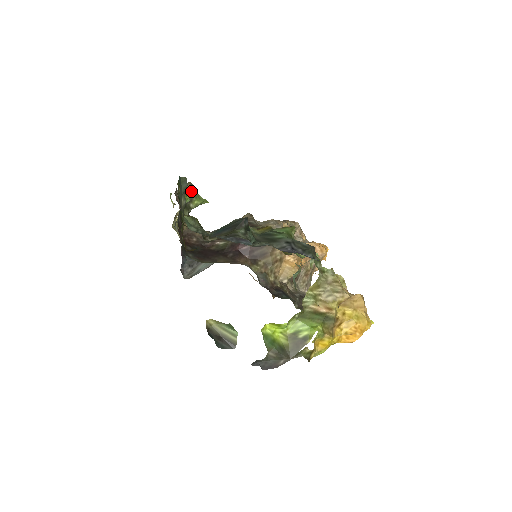
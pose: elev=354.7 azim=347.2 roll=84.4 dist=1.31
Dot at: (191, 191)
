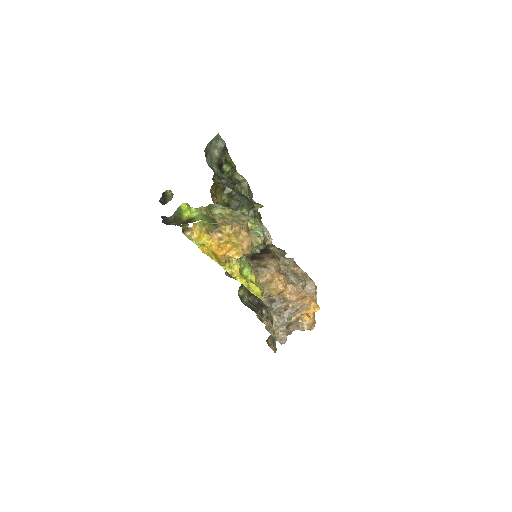
Dot at: (244, 186)
